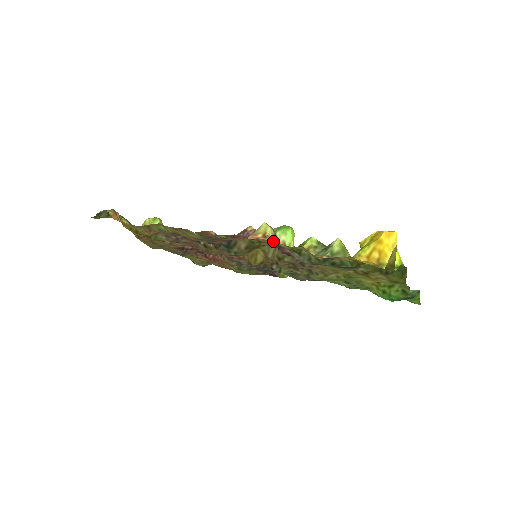
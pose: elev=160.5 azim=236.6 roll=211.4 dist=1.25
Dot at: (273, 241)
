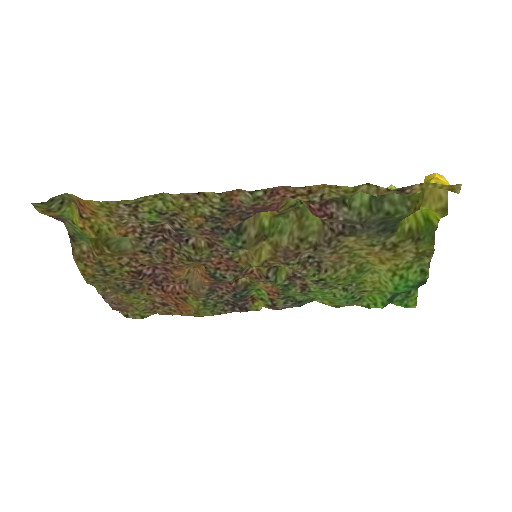
Dot at: (308, 206)
